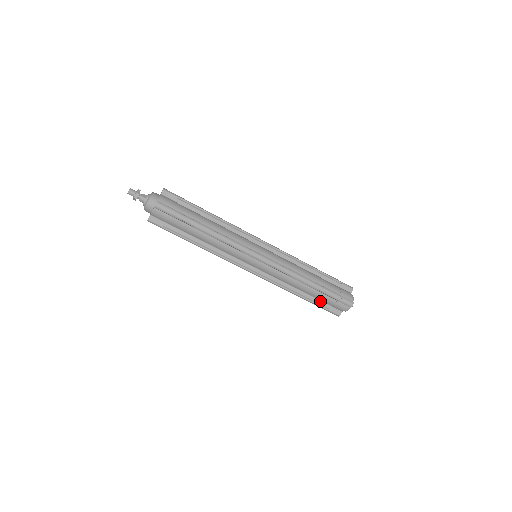
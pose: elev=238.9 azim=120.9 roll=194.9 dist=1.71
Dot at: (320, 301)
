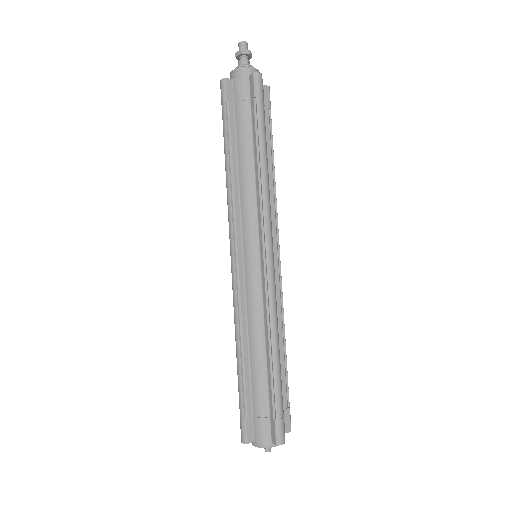
Dot at: (250, 394)
